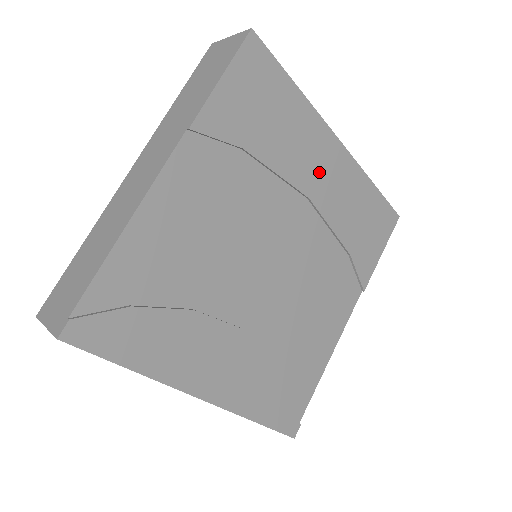
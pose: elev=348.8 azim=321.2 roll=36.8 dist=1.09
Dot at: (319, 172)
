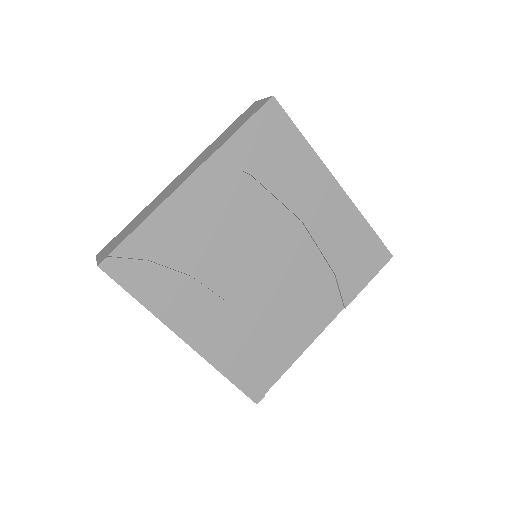
Dot at: (315, 204)
